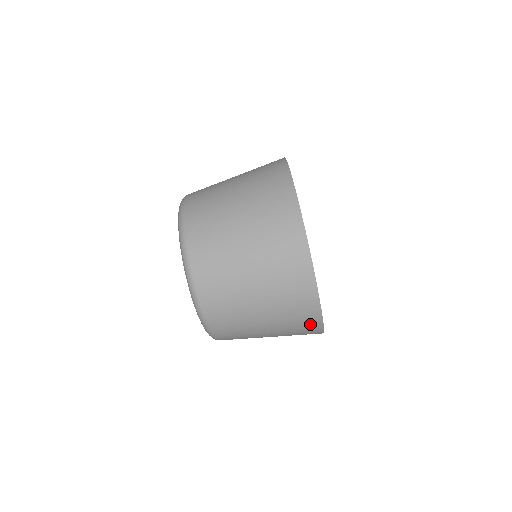
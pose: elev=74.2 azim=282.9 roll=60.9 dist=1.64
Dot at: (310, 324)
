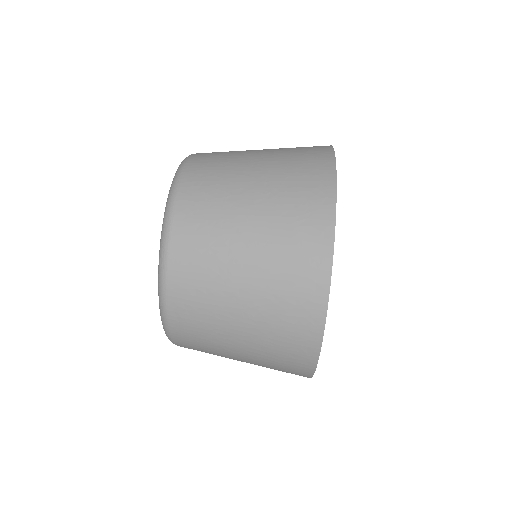
Dot at: (307, 314)
